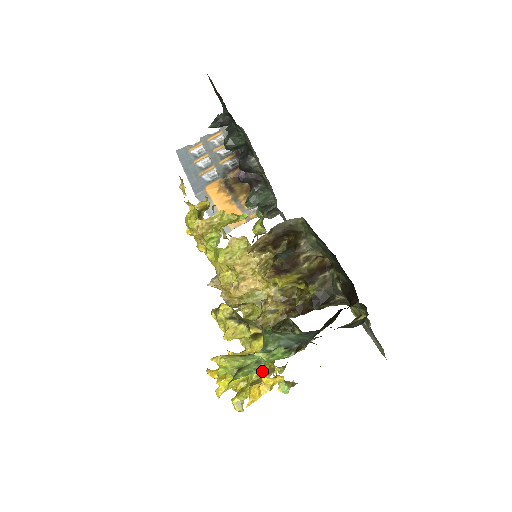
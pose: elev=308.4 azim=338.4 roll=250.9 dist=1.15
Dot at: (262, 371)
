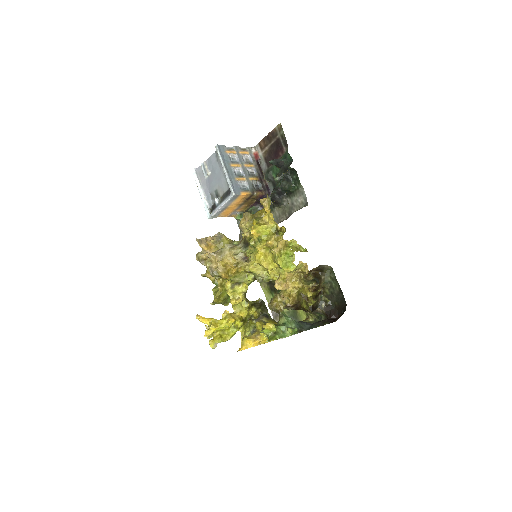
Dot at: (265, 334)
